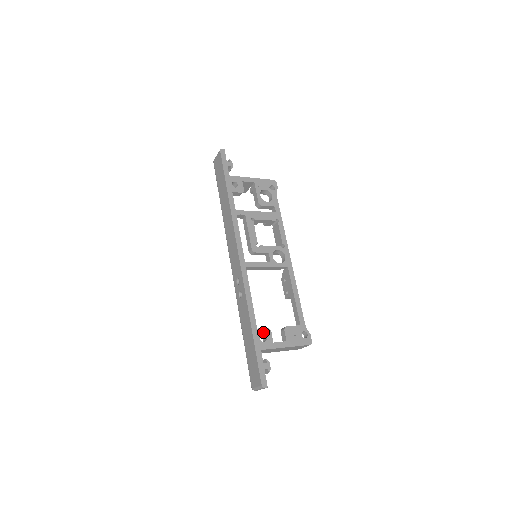
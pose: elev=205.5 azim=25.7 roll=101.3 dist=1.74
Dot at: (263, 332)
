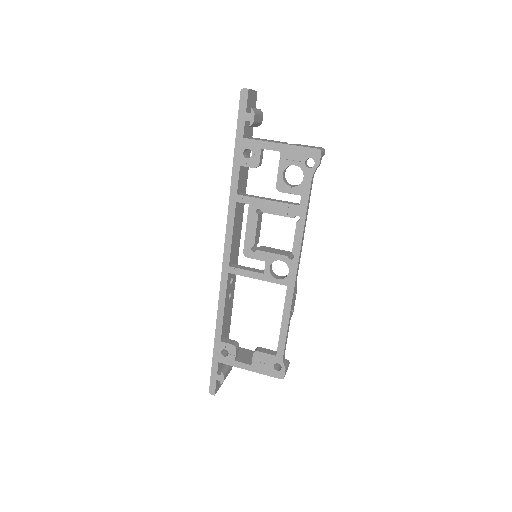
Dot at: (226, 347)
